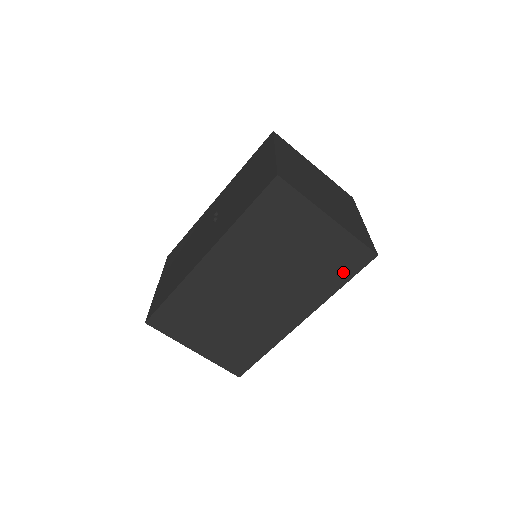
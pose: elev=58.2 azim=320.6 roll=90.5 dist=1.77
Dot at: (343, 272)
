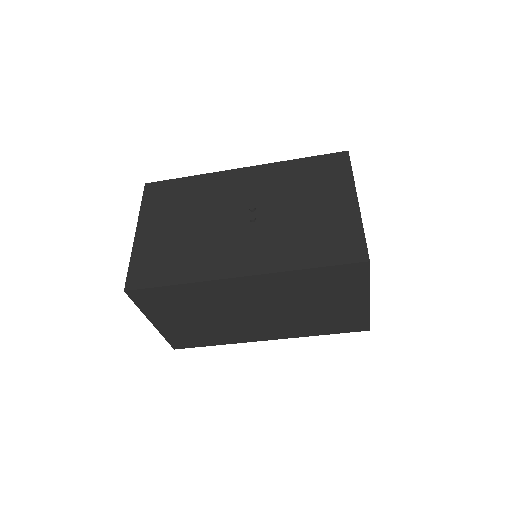
Dot at: (335, 329)
